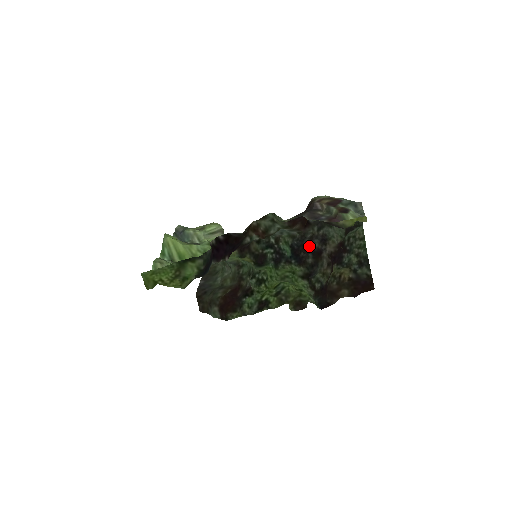
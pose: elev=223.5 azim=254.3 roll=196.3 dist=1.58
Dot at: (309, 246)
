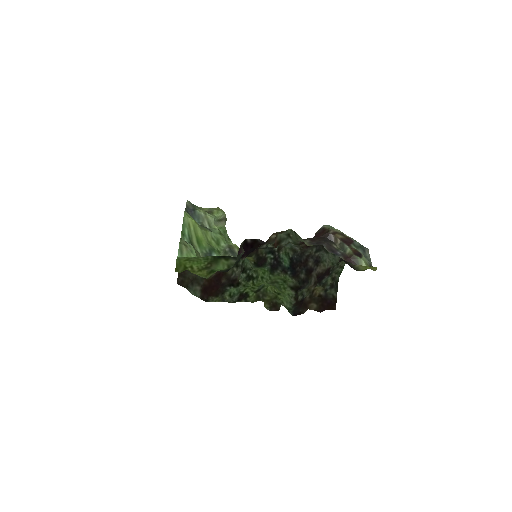
Dot at: (305, 263)
